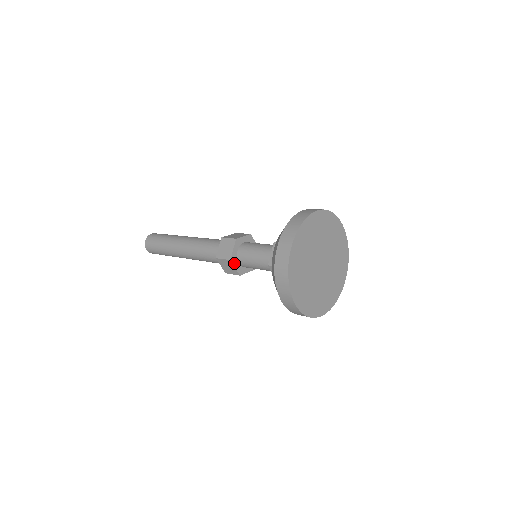
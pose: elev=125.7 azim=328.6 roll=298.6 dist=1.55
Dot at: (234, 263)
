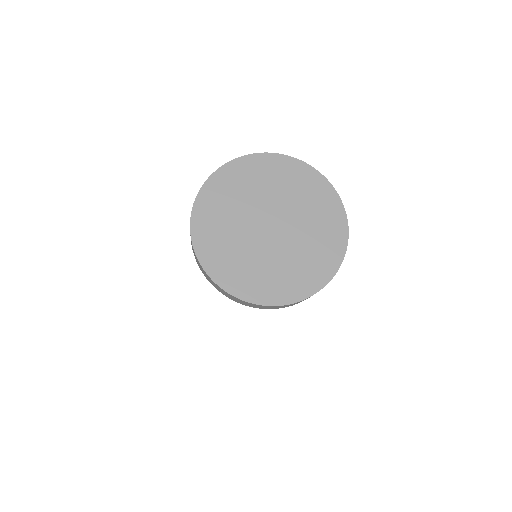
Dot at: occluded
